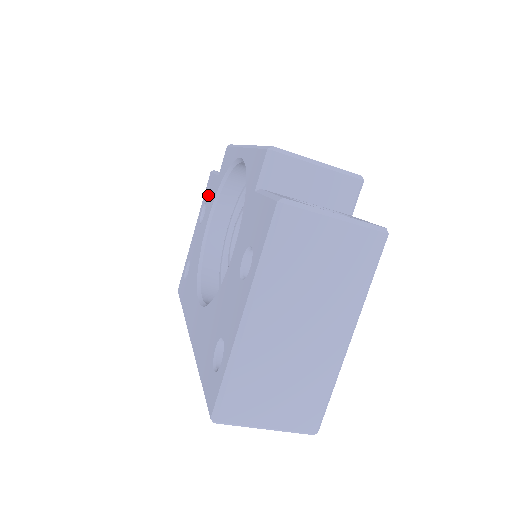
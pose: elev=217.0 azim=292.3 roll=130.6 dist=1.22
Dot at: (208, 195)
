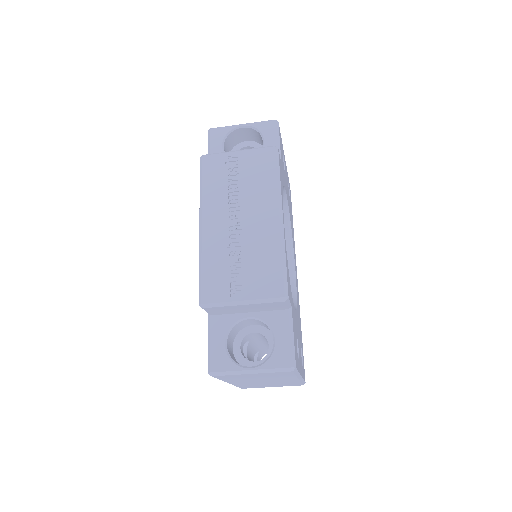
Dot at: occluded
